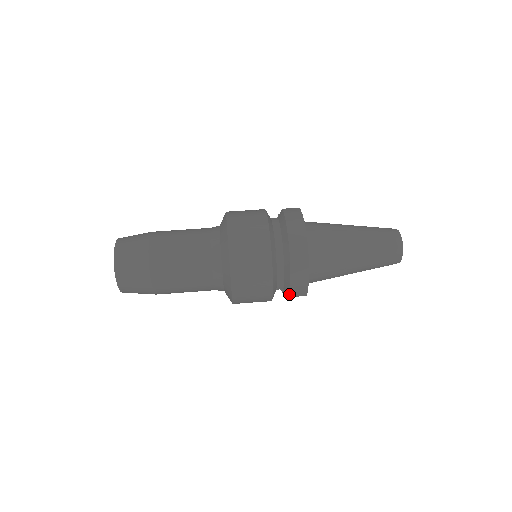
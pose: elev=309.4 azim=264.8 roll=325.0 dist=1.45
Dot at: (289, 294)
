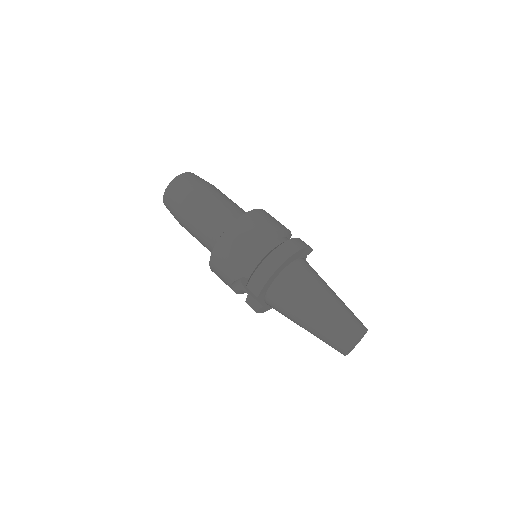
Dot at: (248, 282)
